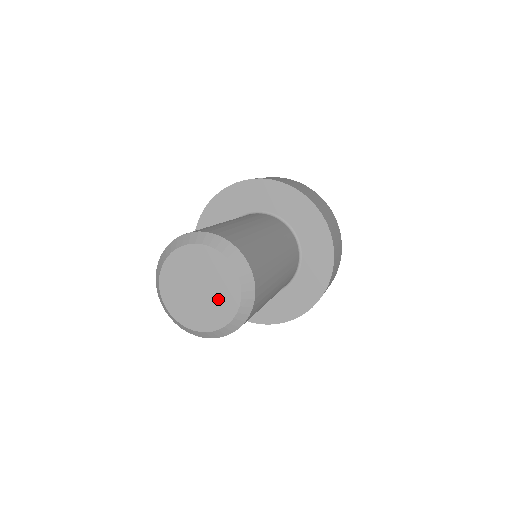
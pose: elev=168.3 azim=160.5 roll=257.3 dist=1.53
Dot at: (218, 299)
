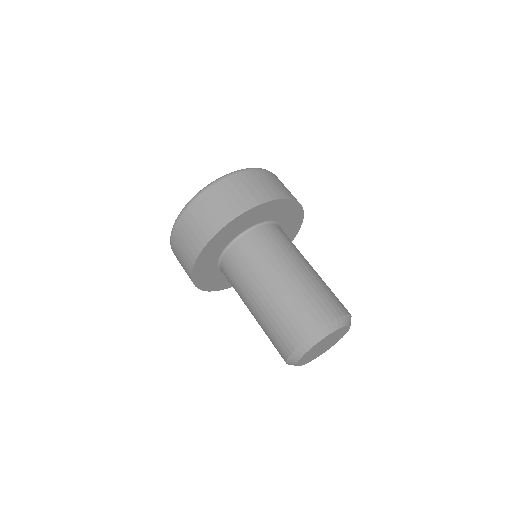
Dot at: (337, 336)
